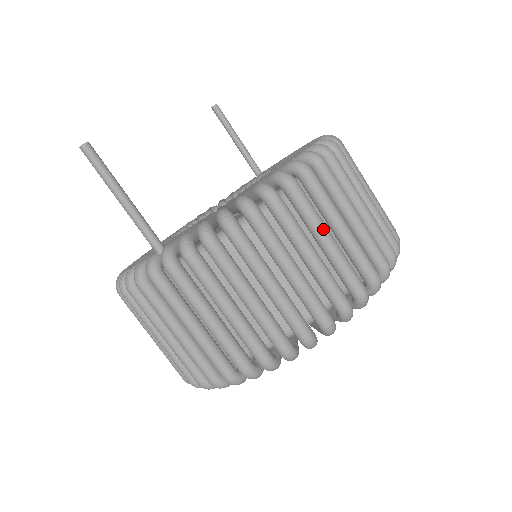
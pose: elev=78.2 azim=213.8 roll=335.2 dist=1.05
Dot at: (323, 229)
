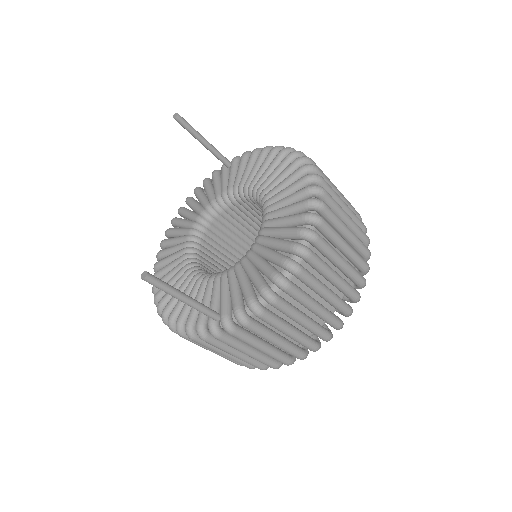
Dot at: (332, 274)
